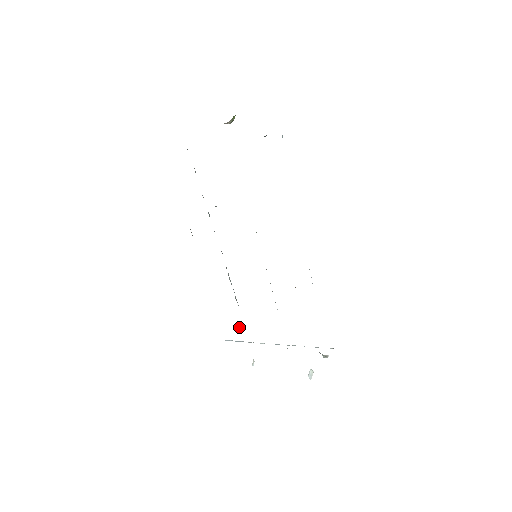
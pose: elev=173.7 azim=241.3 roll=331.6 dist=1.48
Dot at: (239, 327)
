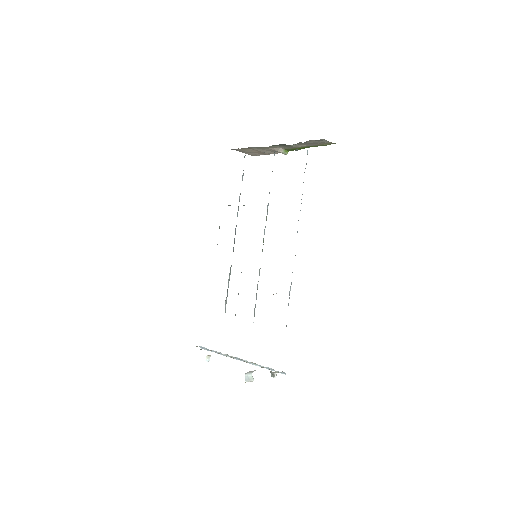
Dot at: occluded
